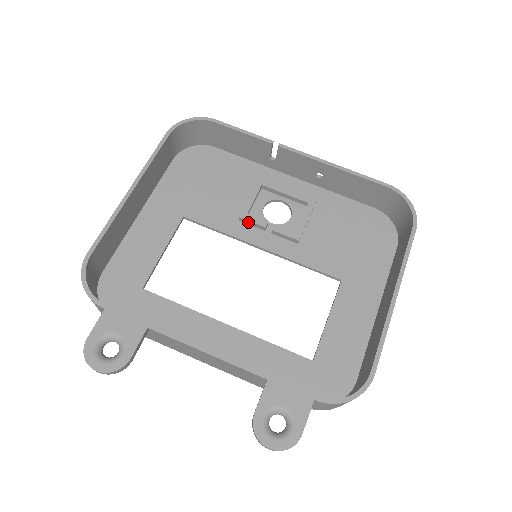
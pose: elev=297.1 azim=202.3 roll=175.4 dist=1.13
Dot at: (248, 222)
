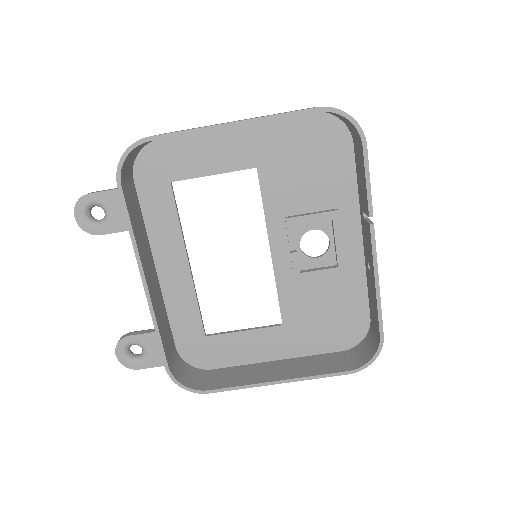
Dot at: (287, 228)
